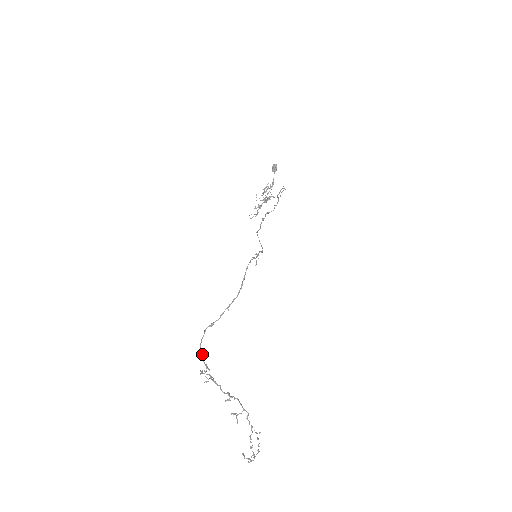
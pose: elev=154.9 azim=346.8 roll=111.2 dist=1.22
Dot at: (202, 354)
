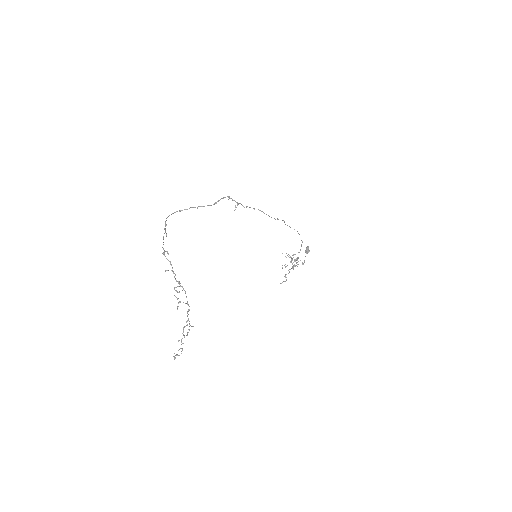
Dot at: occluded
